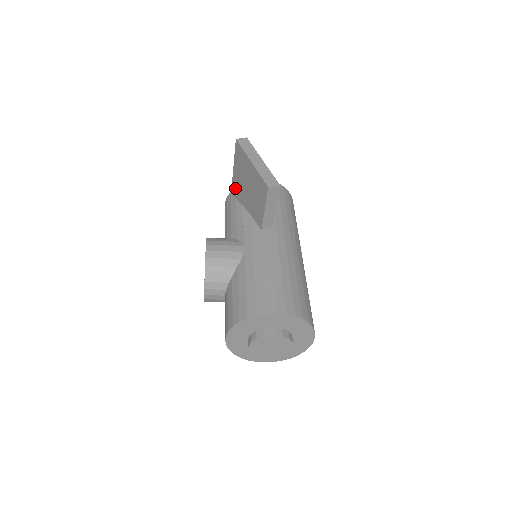
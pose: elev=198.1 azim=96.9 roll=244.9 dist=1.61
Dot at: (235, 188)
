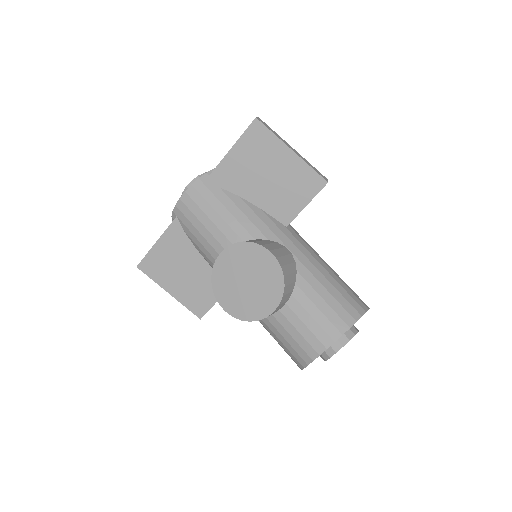
Dot at: (224, 175)
